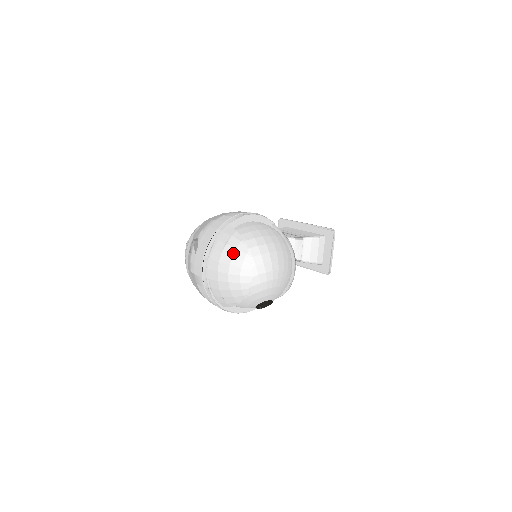
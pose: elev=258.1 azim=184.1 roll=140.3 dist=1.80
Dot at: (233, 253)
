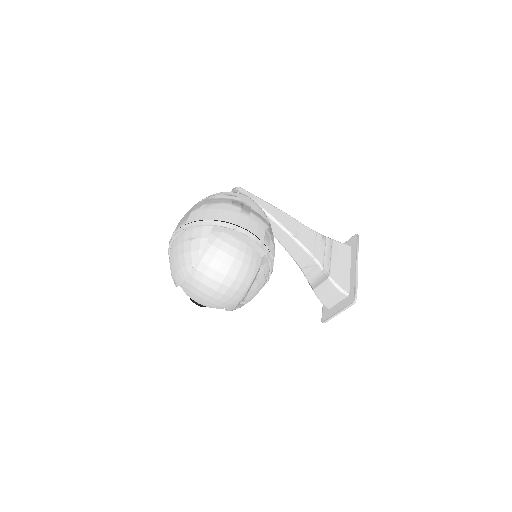
Dot at: (186, 252)
